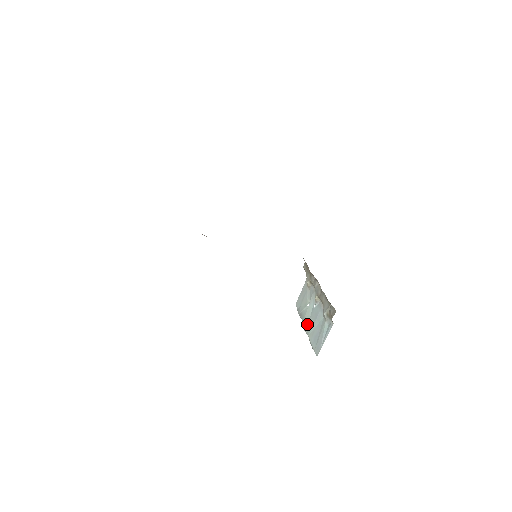
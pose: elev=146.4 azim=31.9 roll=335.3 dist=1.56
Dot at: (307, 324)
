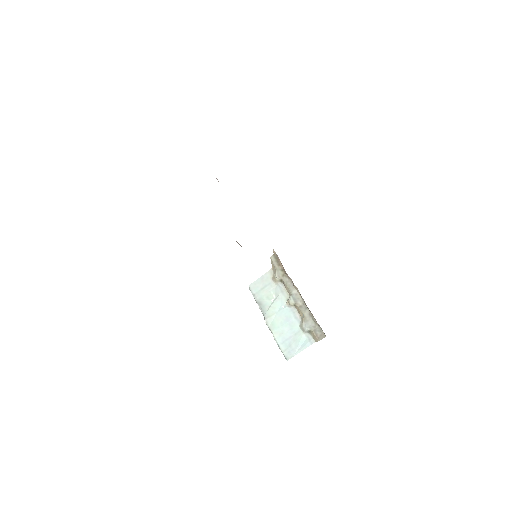
Dot at: (271, 319)
